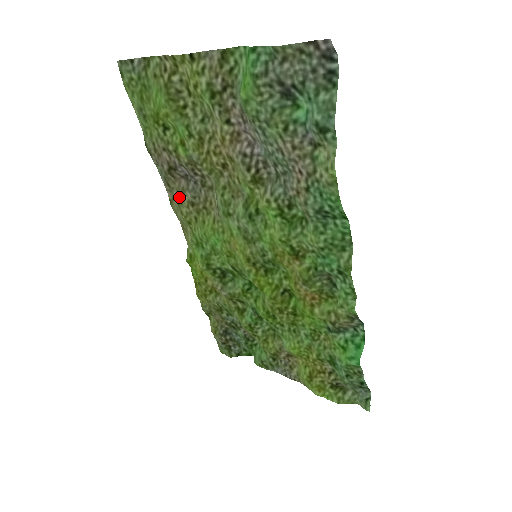
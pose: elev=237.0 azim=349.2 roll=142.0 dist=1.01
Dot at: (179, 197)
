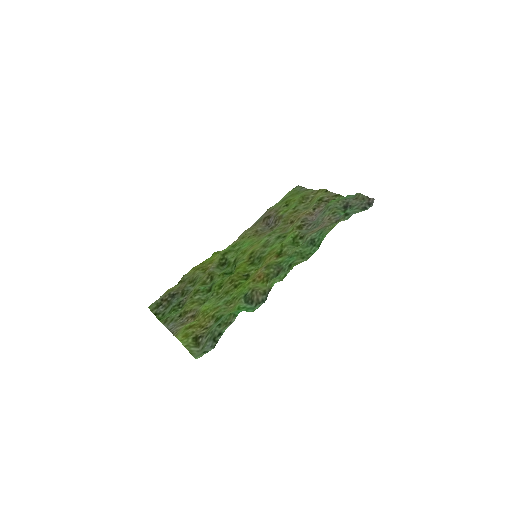
Dot at: (254, 228)
